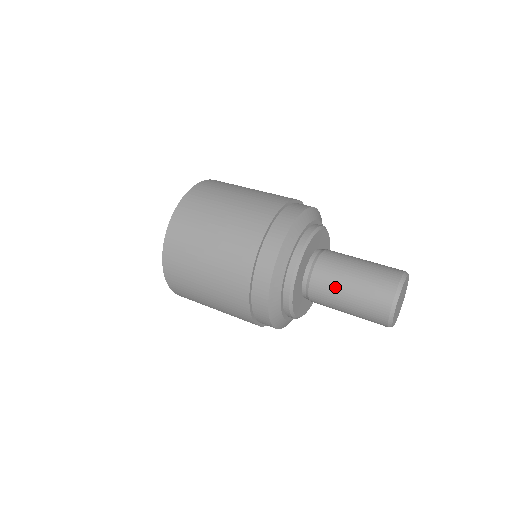
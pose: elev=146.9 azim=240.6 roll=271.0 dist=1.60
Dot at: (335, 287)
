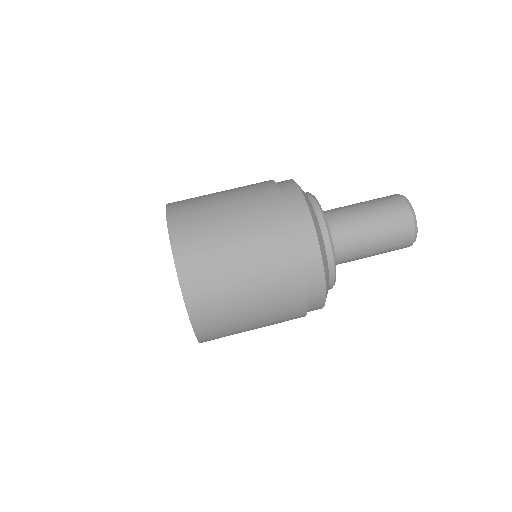
Dot at: (362, 242)
